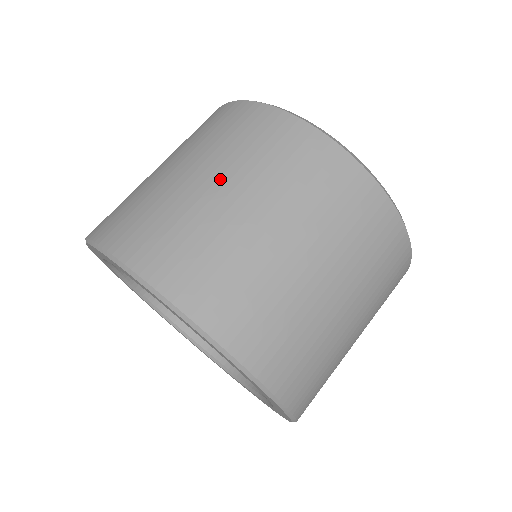
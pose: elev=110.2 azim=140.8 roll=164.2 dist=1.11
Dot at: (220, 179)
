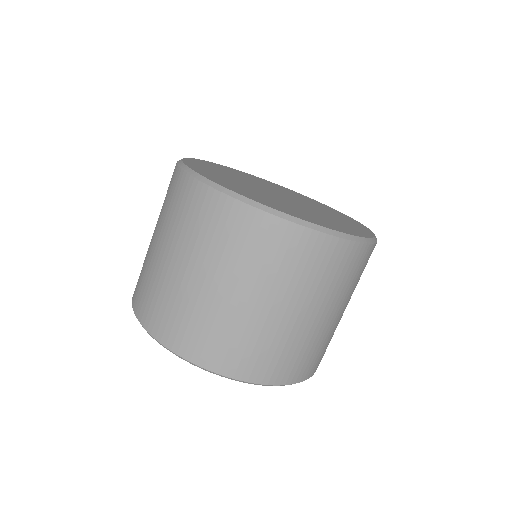
Dot at: (183, 261)
